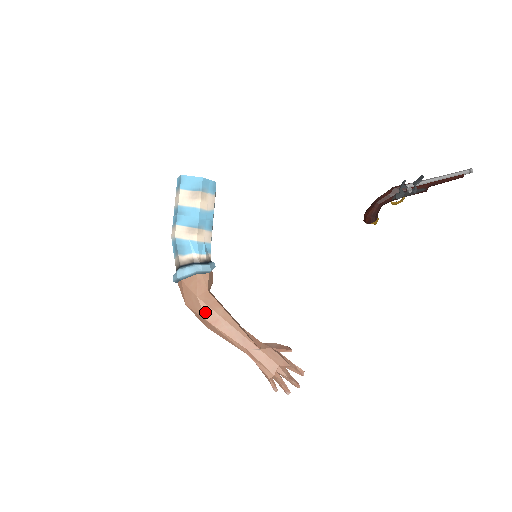
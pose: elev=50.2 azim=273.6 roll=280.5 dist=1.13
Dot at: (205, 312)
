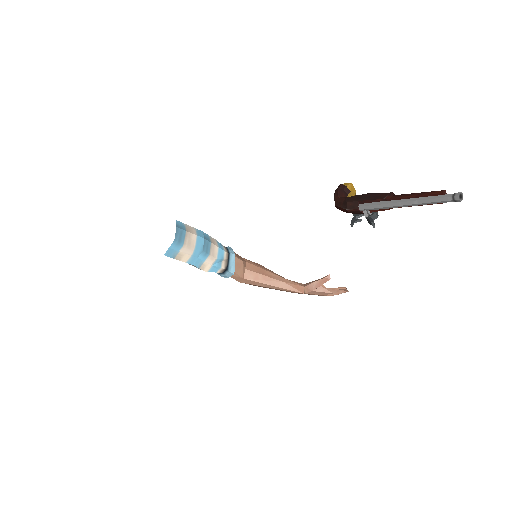
Dot at: (253, 285)
